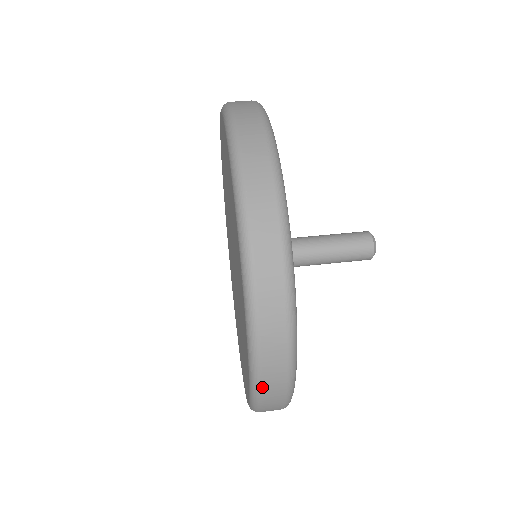
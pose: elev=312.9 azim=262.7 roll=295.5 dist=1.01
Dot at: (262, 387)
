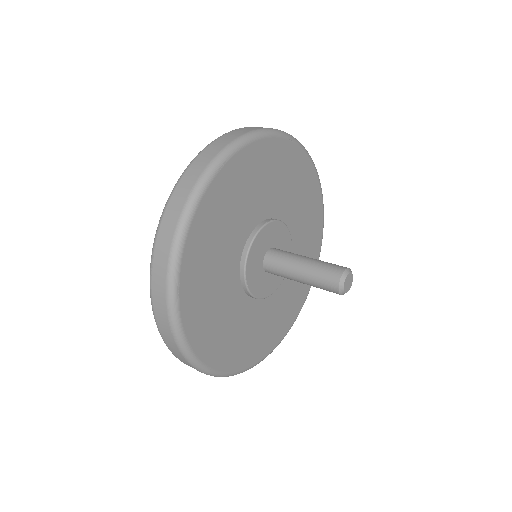
Dot at: (153, 262)
